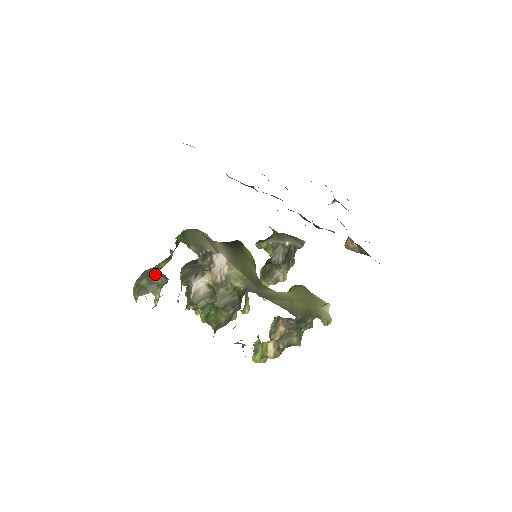
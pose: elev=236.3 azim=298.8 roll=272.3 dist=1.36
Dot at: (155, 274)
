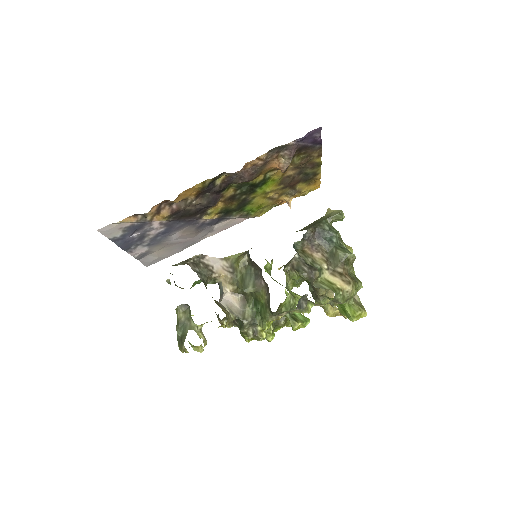
Dot at: (177, 314)
